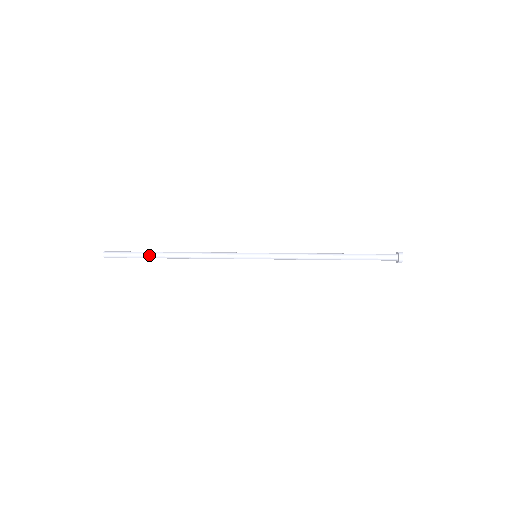
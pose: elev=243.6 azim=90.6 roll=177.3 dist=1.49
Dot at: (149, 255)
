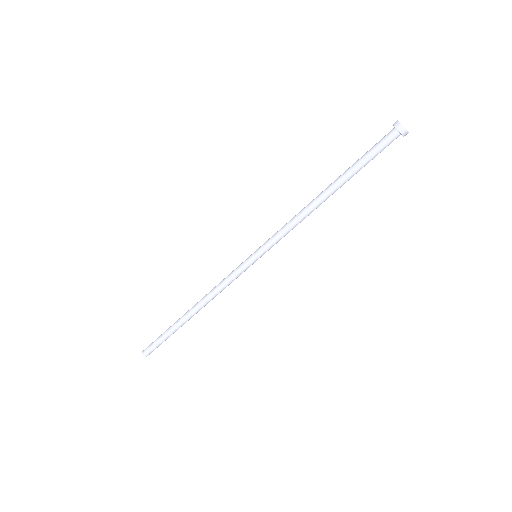
Dot at: (174, 330)
